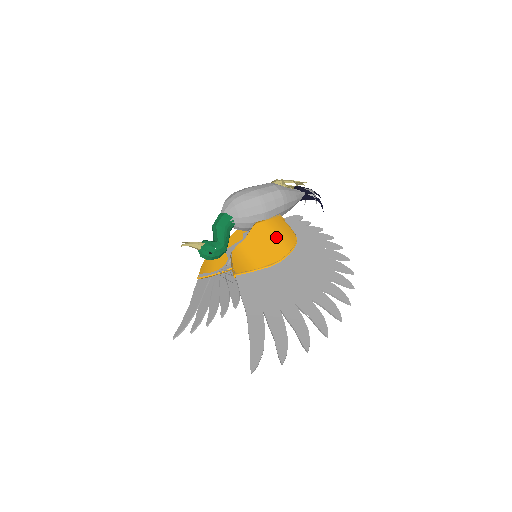
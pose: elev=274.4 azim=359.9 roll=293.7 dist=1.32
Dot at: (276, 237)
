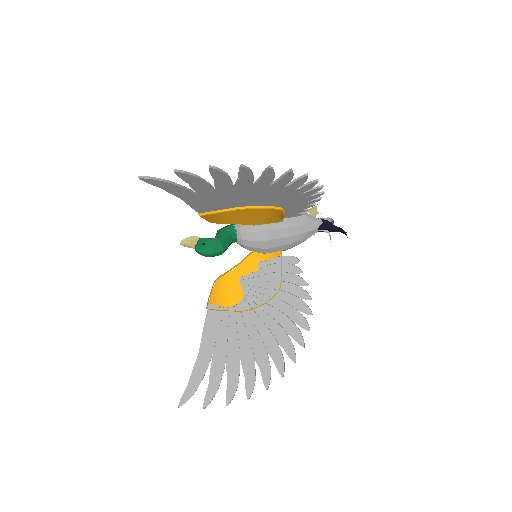
Dot at: occluded
